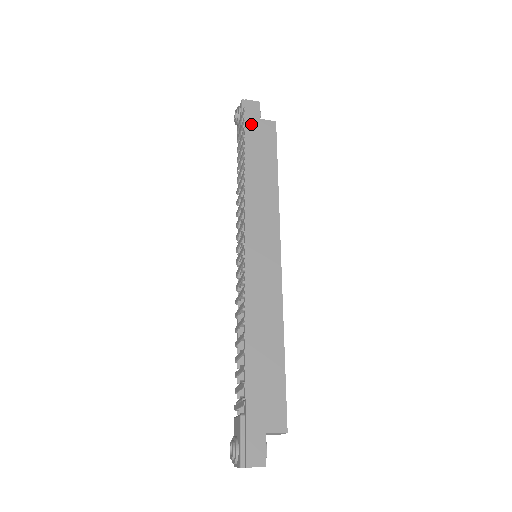
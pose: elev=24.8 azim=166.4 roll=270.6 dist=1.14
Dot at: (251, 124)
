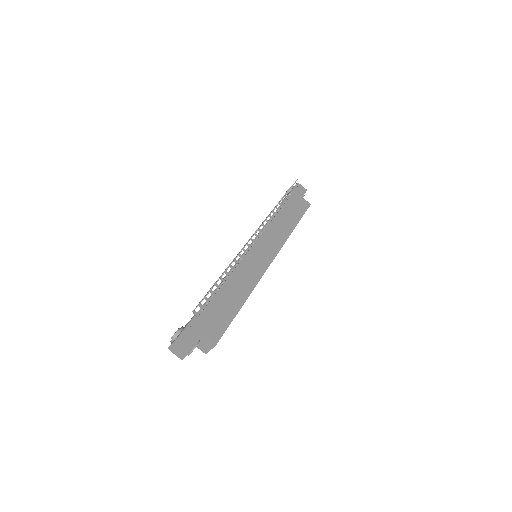
Dot at: (295, 196)
